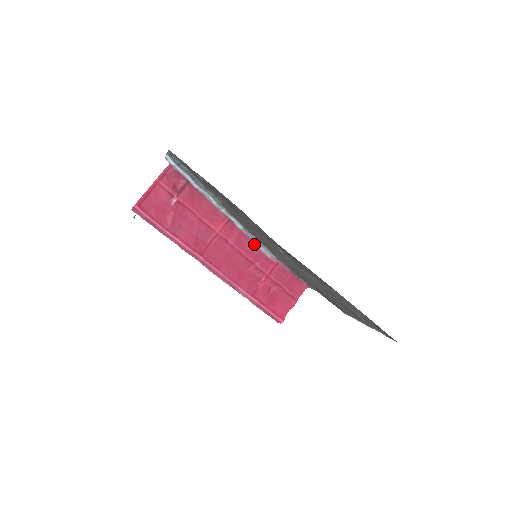
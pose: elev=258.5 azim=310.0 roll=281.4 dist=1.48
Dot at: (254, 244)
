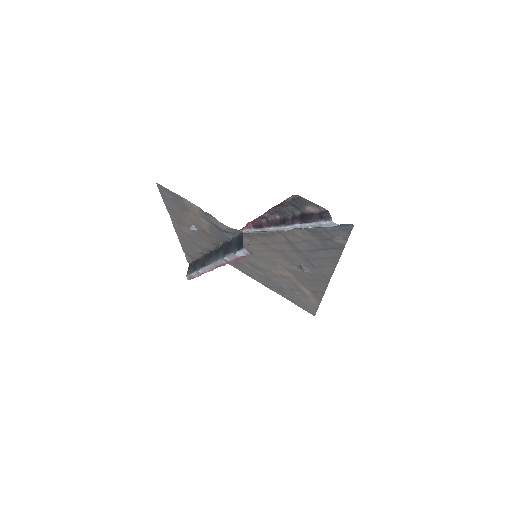
Dot at: occluded
